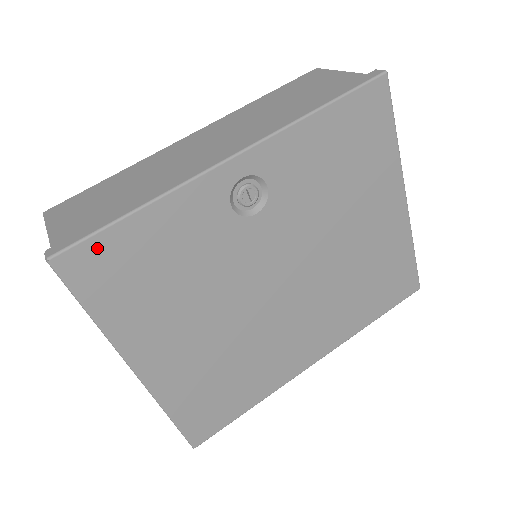
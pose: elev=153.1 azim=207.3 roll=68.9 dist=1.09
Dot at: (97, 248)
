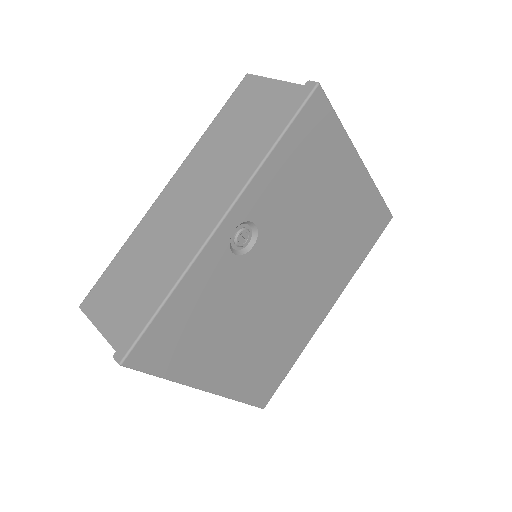
Dot at: (150, 337)
